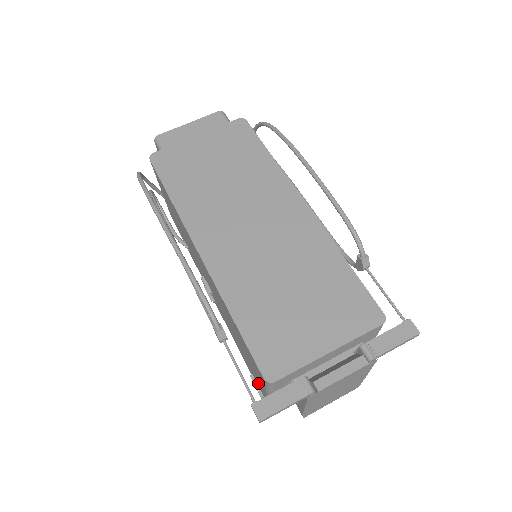
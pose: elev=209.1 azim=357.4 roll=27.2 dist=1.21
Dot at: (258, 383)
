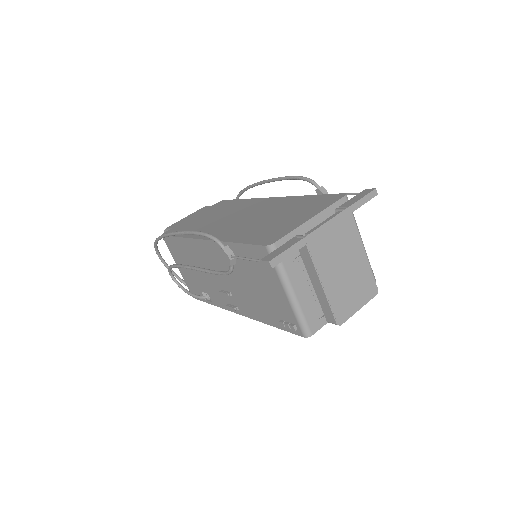
Dot at: (283, 310)
